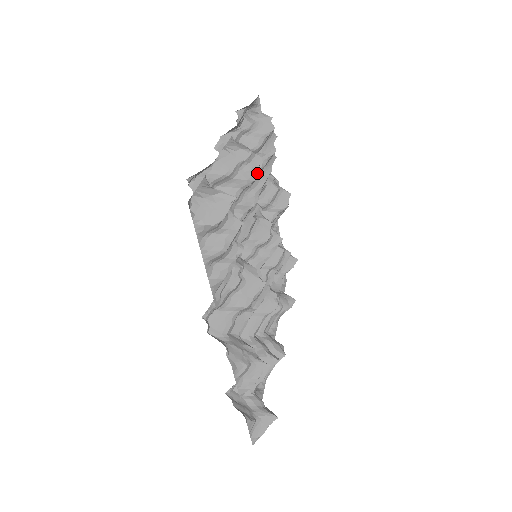
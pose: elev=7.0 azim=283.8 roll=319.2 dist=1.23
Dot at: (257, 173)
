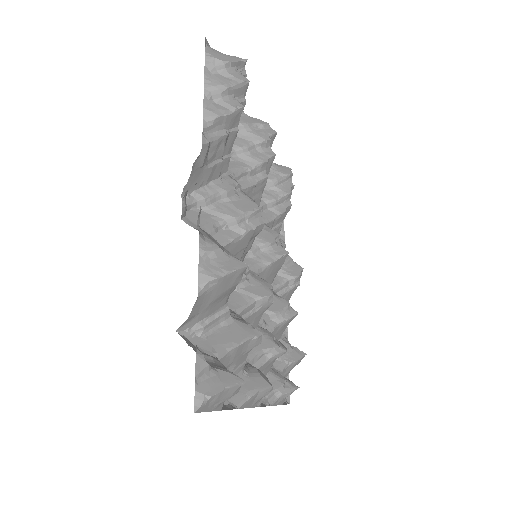
Dot at: (270, 139)
